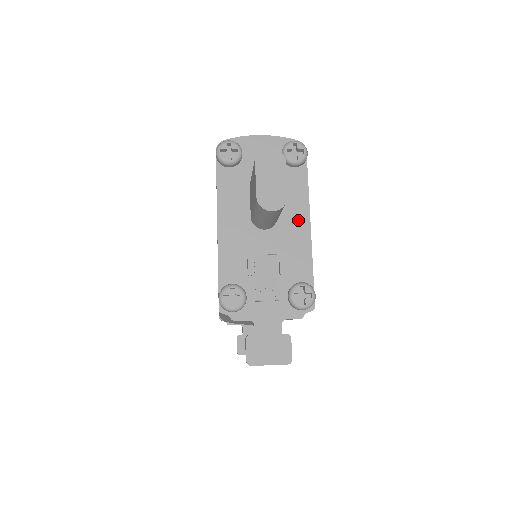
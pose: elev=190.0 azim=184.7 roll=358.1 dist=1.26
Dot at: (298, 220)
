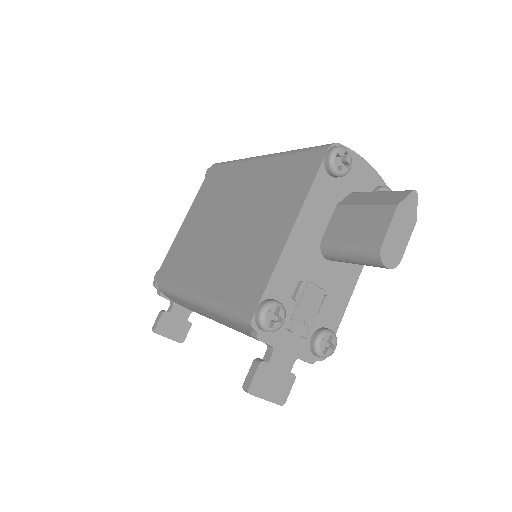
Dot at: (353, 266)
